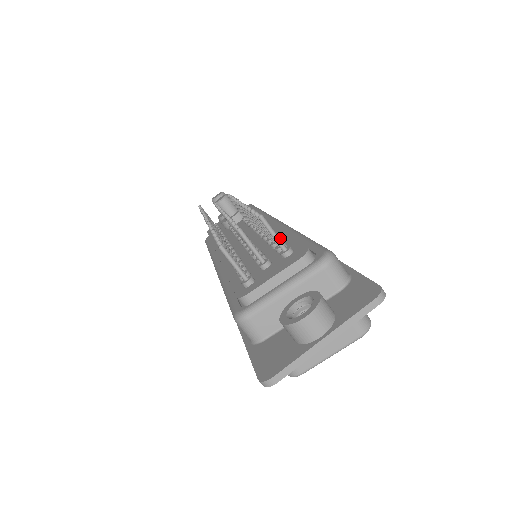
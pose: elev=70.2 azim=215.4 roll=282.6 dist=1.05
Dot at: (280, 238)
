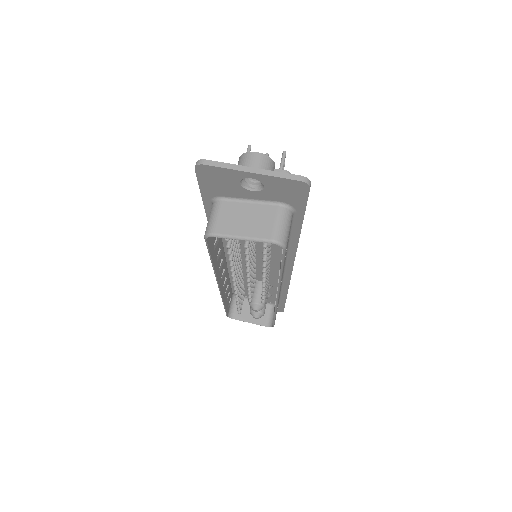
Dot at: occluded
